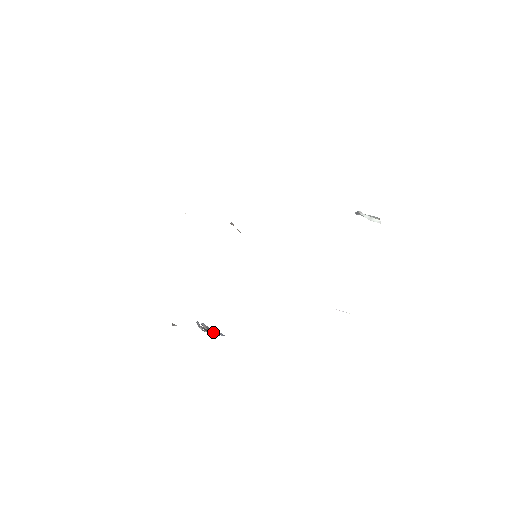
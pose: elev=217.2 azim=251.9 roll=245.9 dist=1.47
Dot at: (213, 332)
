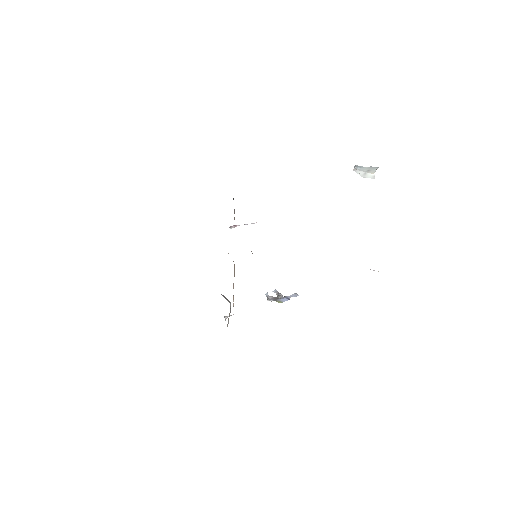
Dot at: (281, 299)
